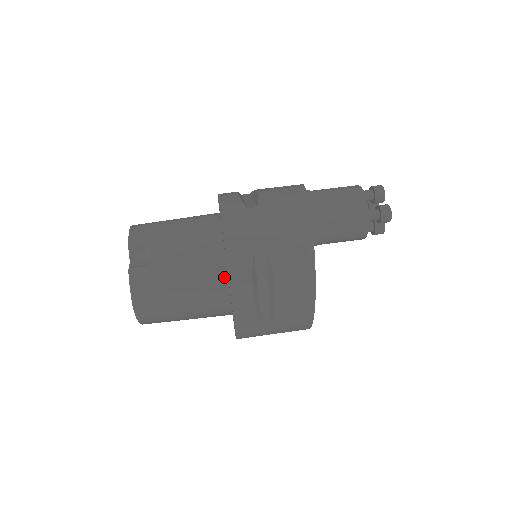
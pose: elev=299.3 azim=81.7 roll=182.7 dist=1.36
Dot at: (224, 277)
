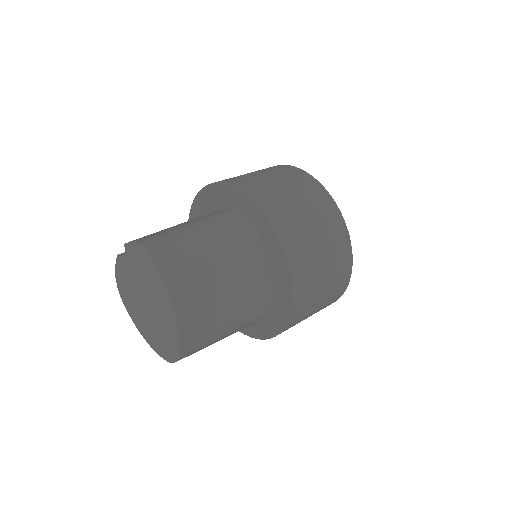
Dot at: (223, 210)
